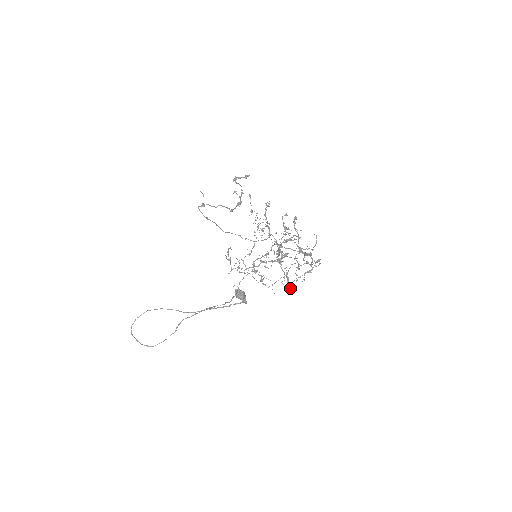
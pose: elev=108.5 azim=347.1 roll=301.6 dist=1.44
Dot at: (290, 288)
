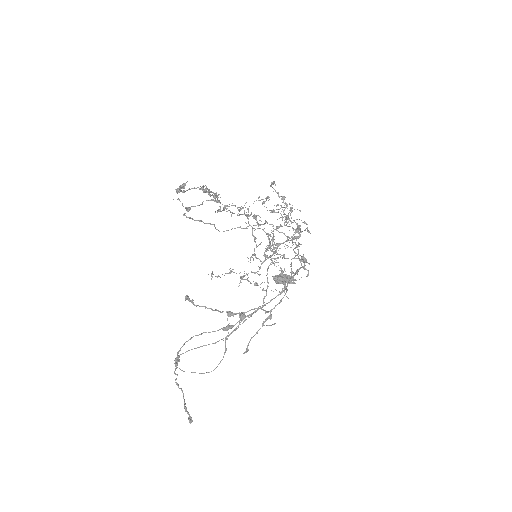
Dot at: (190, 422)
